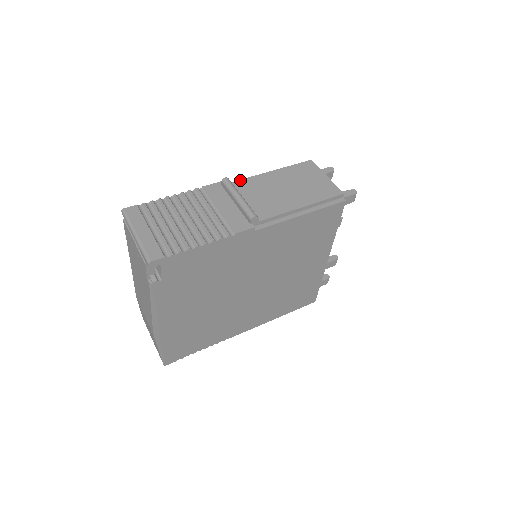
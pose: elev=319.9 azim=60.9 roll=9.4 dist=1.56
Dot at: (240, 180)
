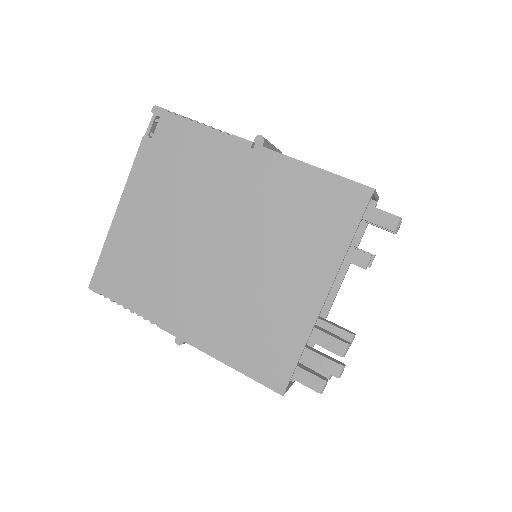
Dot at: occluded
